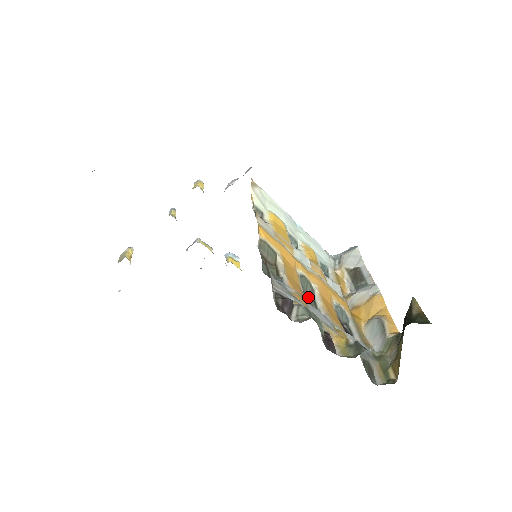
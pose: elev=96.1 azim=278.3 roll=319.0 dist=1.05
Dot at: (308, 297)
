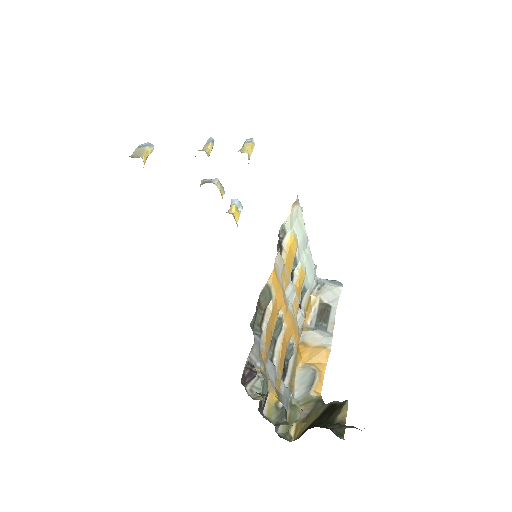
Dot at: (273, 337)
